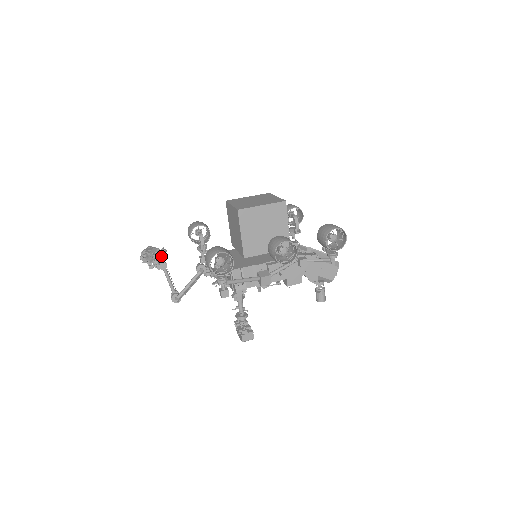
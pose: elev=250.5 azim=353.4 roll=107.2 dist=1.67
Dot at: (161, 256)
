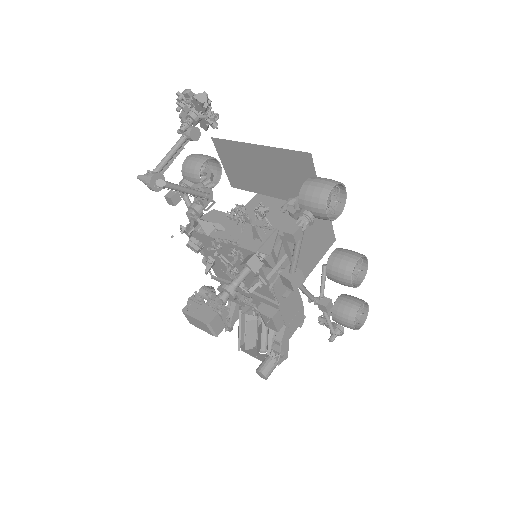
Dot at: (211, 123)
